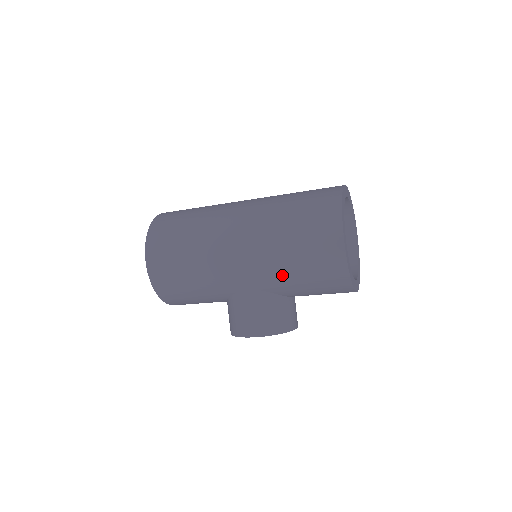
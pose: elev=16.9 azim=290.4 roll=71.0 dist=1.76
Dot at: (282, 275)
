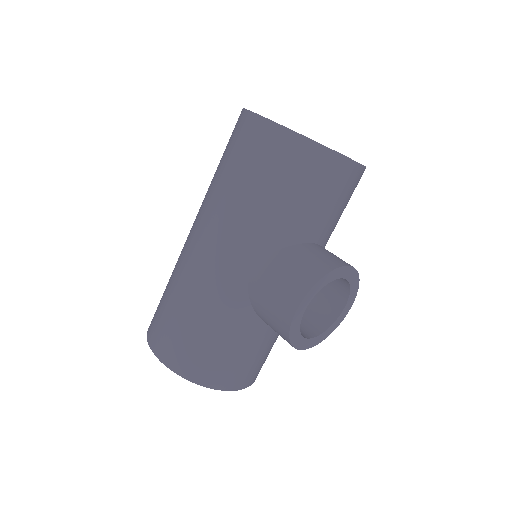
Dot at: (255, 215)
